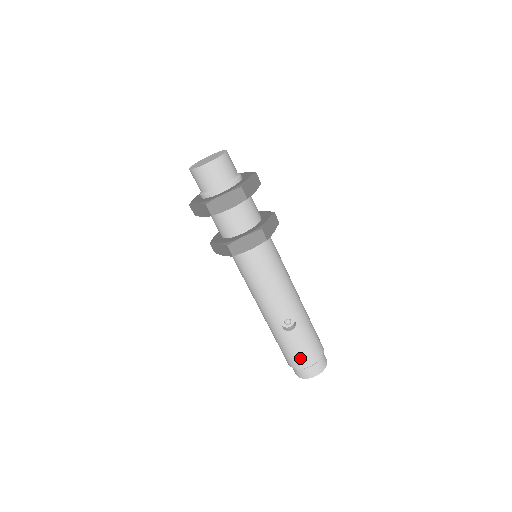
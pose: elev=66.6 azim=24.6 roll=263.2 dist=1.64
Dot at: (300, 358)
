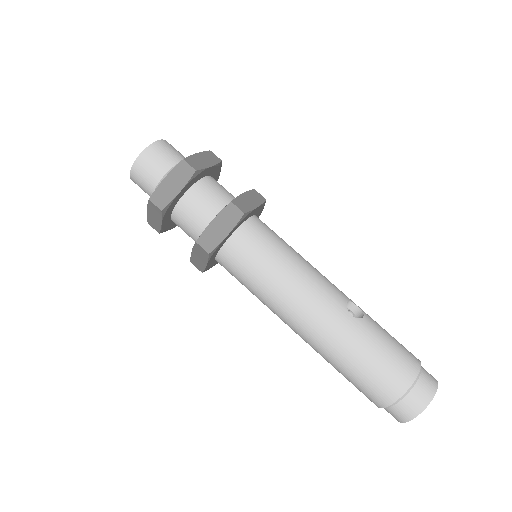
Dot at: (402, 358)
